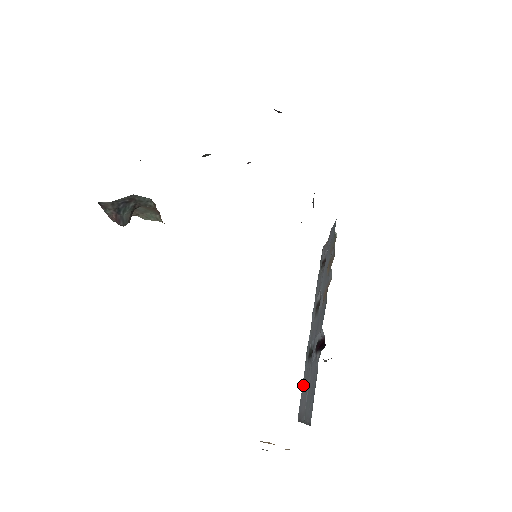
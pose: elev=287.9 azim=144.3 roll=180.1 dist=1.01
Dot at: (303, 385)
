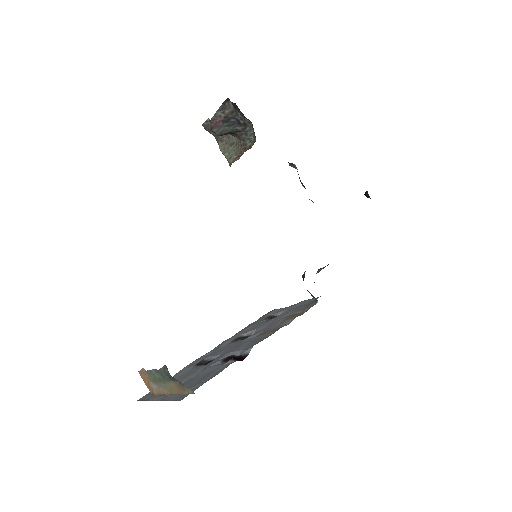
Dot at: occluded
